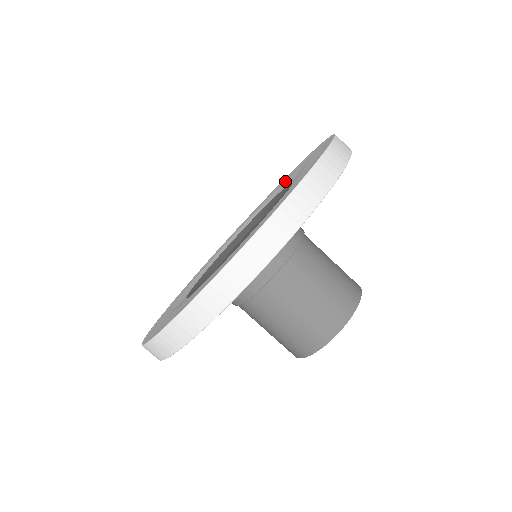
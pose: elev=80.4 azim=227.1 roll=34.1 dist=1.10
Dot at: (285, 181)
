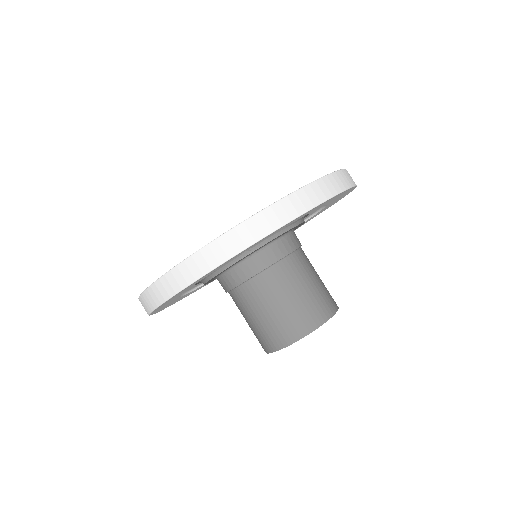
Dot at: occluded
